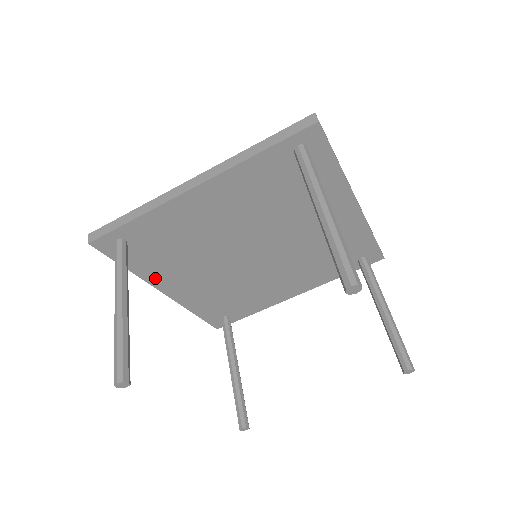
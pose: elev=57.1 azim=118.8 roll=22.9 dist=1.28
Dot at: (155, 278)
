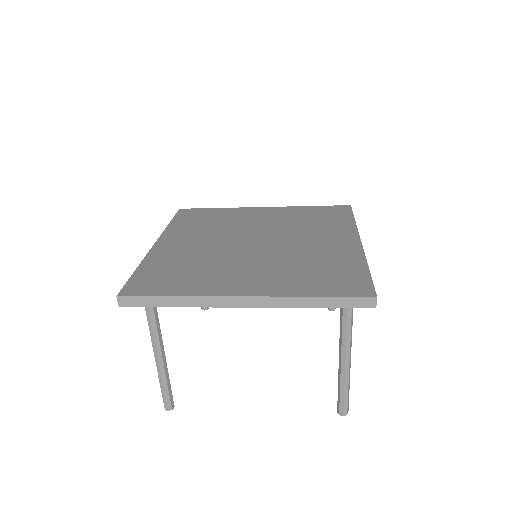
Dot at: occluded
